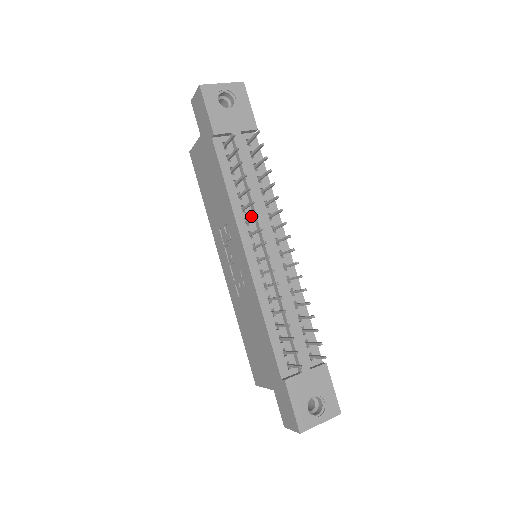
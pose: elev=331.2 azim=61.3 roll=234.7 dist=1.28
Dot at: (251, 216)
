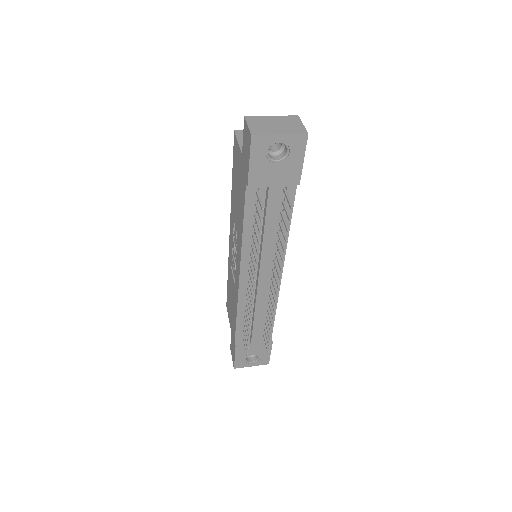
Dot at: occluded
